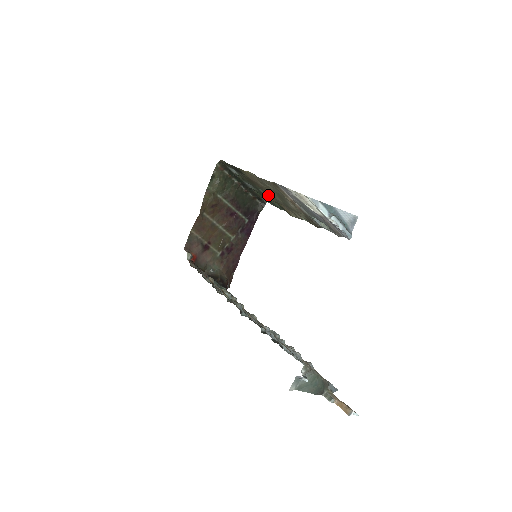
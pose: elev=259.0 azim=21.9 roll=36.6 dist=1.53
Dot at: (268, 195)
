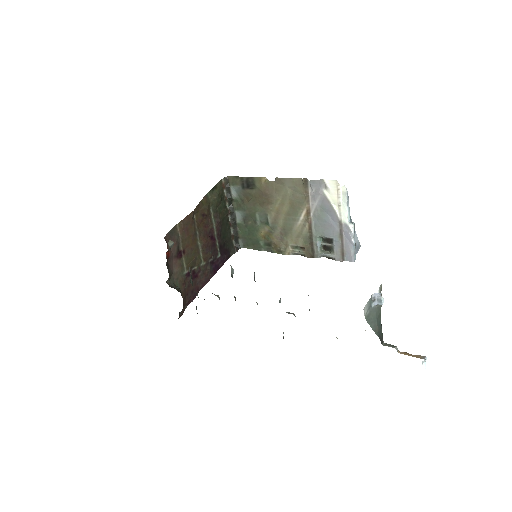
Dot at: (262, 224)
